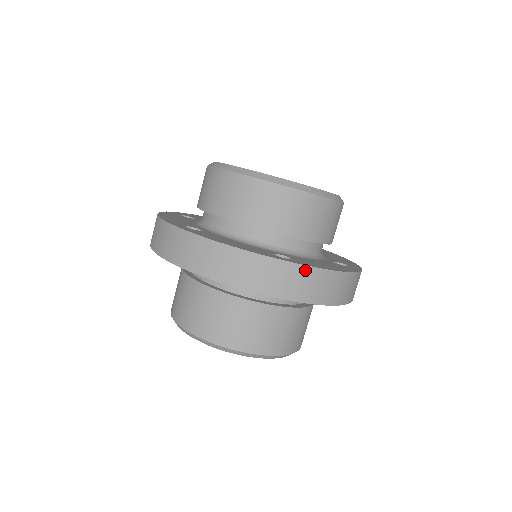
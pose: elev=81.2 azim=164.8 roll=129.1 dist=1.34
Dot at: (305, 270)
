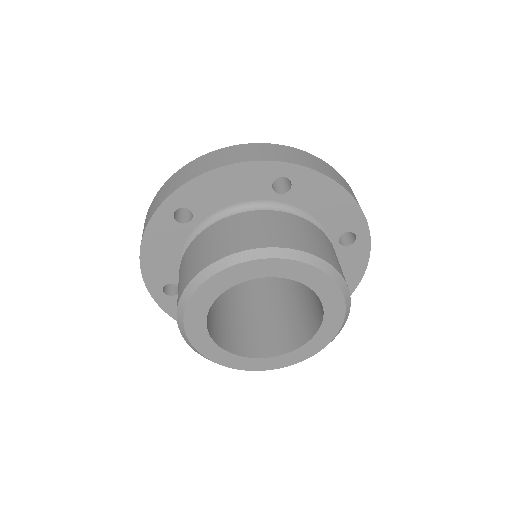
Dot at: (177, 174)
